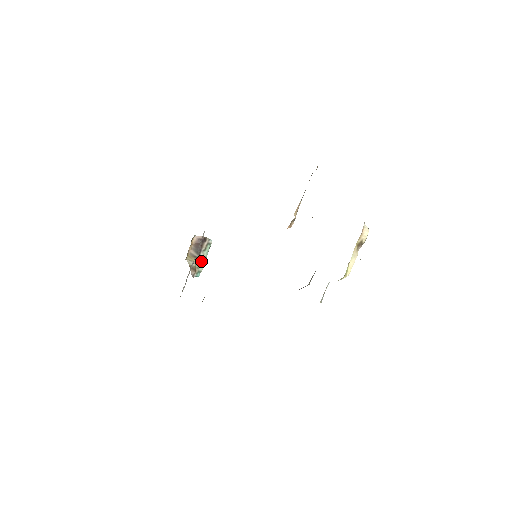
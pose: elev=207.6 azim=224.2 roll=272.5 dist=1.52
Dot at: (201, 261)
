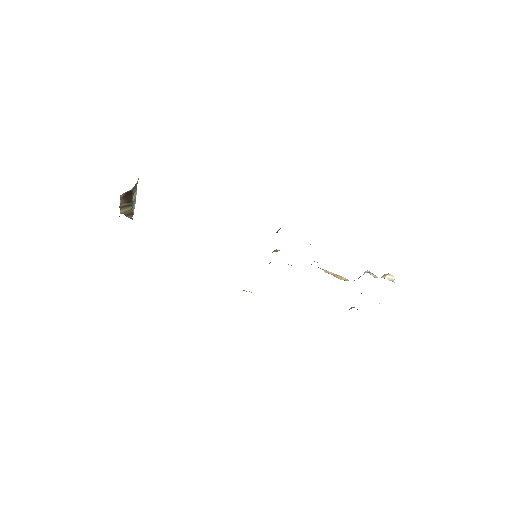
Dot at: (134, 201)
